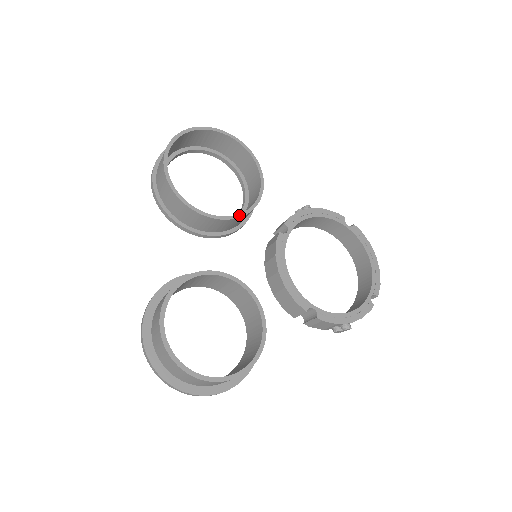
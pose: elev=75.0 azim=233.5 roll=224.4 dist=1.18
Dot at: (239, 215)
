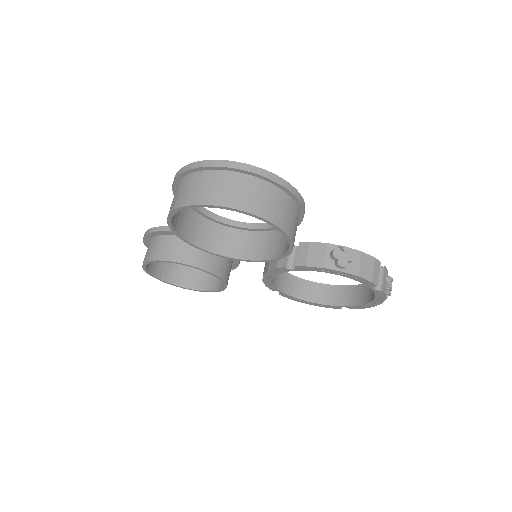
Dot at: (238, 259)
